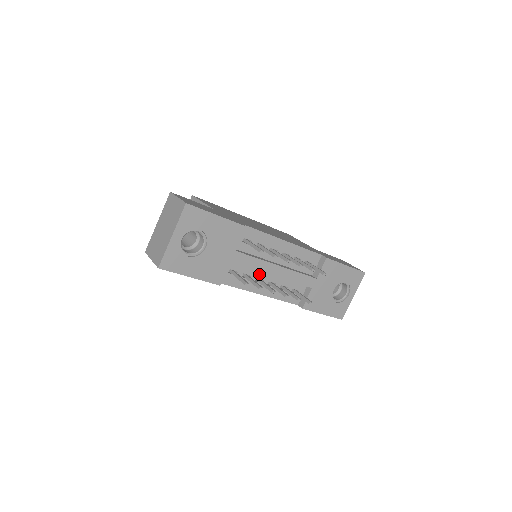
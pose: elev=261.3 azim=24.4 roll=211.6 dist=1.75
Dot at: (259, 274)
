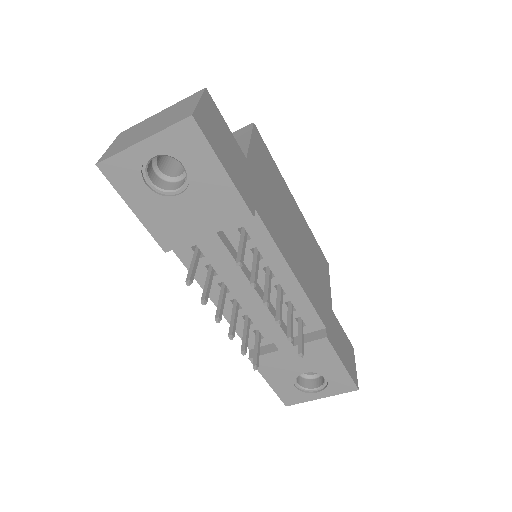
Dot at: occluded
